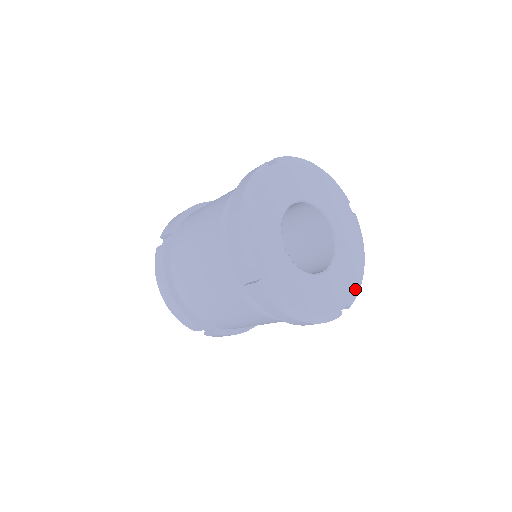
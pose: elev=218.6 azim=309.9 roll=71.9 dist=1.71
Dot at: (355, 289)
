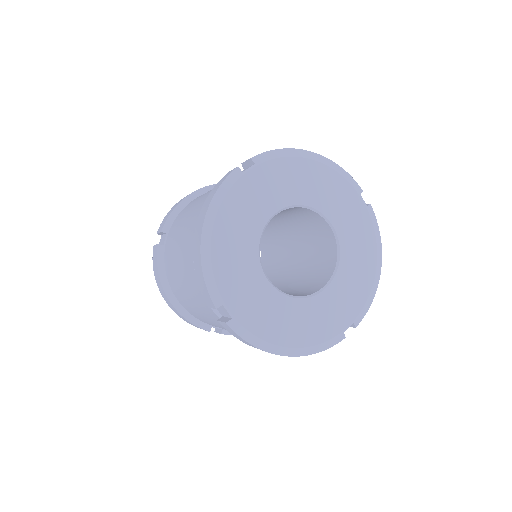
Dot at: (365, 303)
